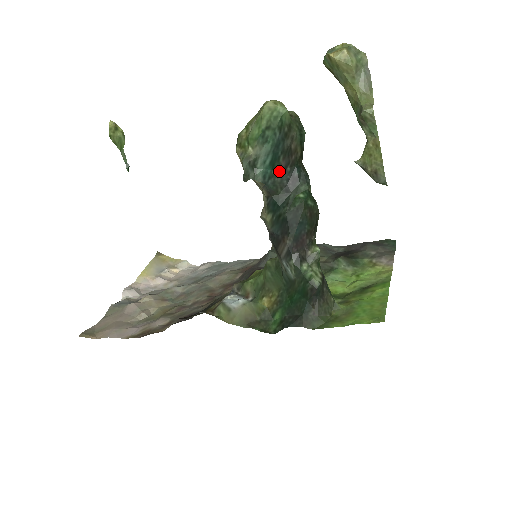
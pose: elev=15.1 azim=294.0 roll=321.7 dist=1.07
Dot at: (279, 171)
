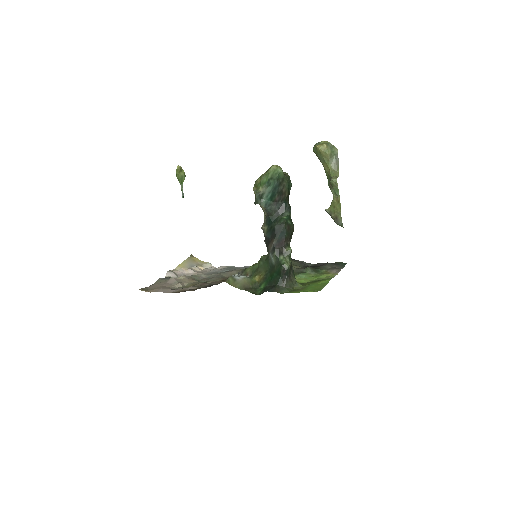
Dot at: (275, 202)
